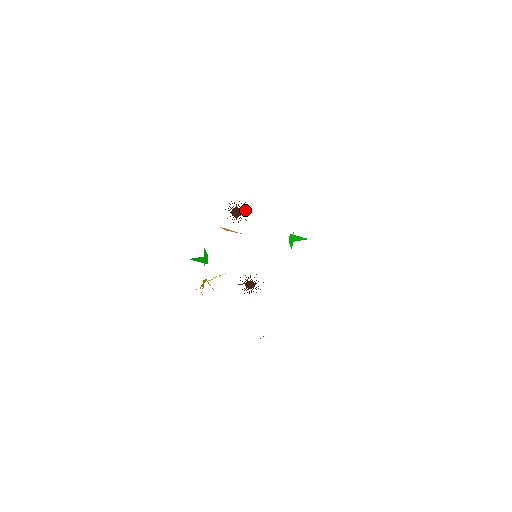
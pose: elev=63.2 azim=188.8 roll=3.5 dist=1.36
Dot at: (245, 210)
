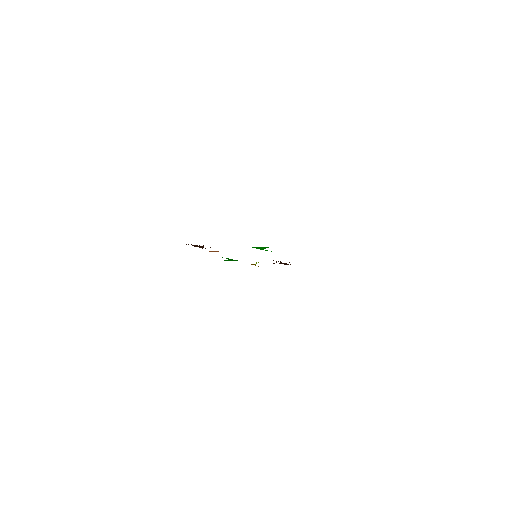
Dot at: occluded
